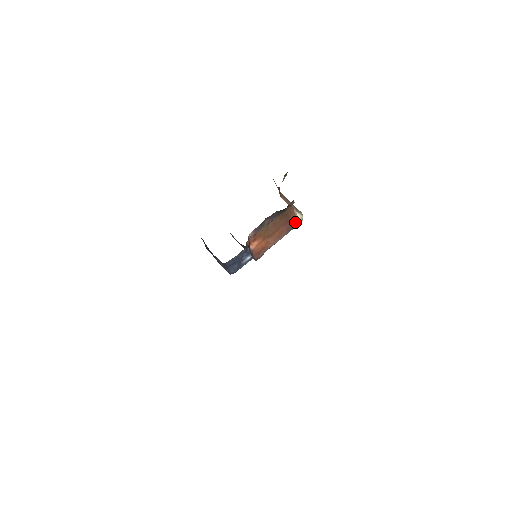
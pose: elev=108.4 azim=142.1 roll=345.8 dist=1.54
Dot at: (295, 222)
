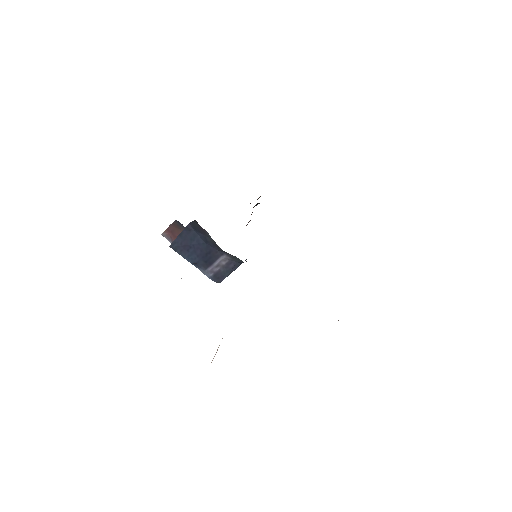
Dot at: occluded
